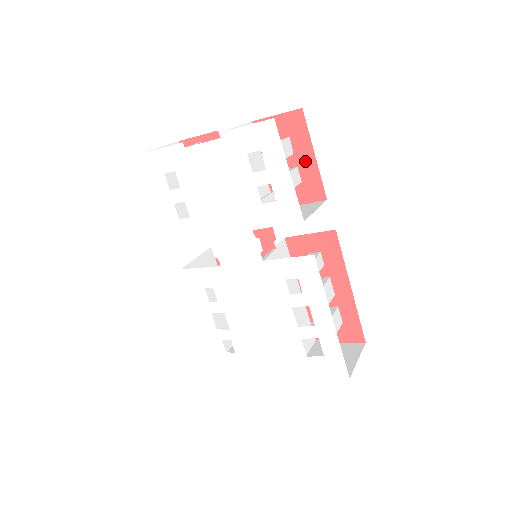
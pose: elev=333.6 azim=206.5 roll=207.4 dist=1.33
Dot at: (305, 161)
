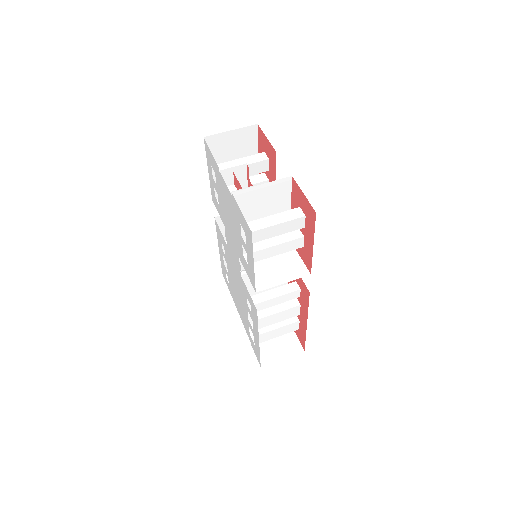
Dot at: (308, 240)
